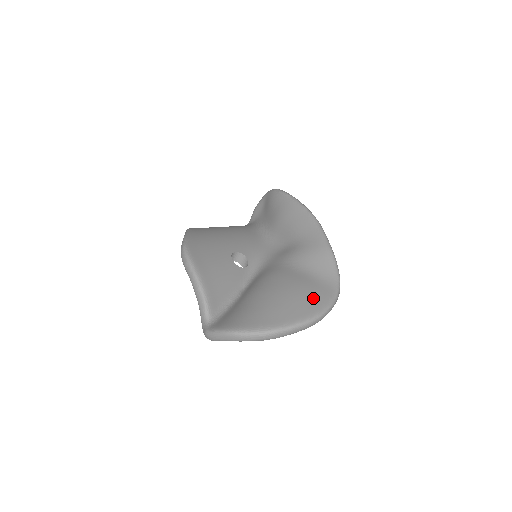
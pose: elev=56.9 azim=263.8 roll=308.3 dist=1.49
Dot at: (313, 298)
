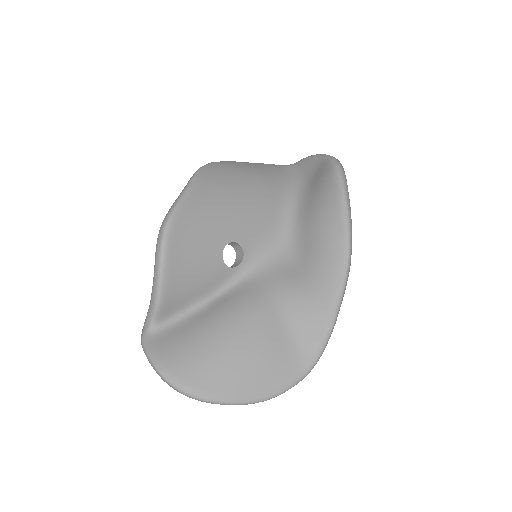
Dot at: (271, 374)
